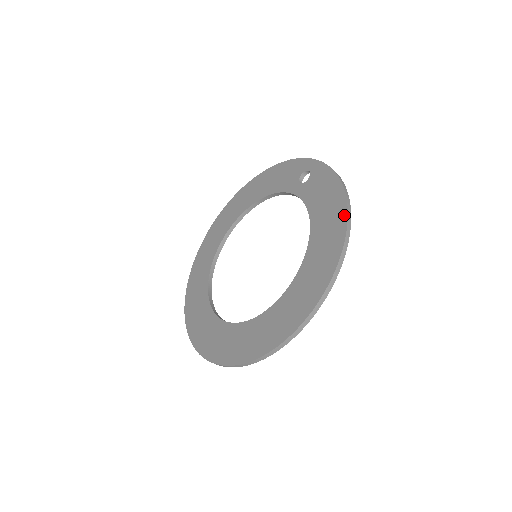
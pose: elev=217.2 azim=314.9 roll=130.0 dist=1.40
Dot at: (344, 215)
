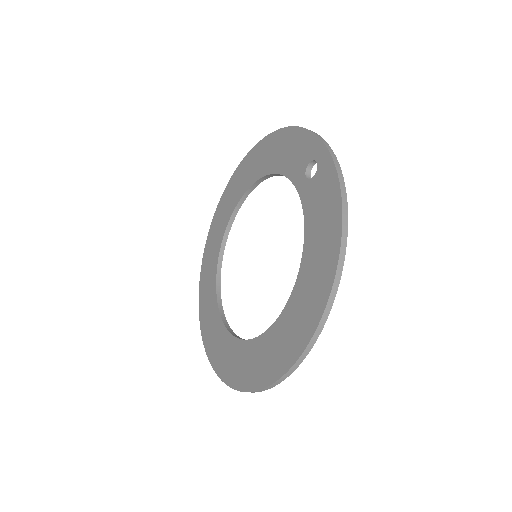
Dot at: (333, 266)
